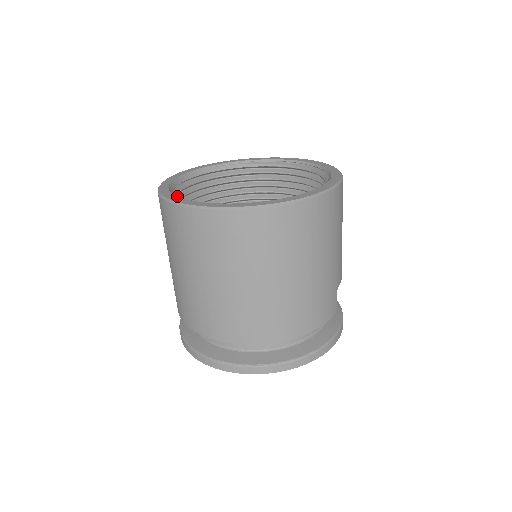
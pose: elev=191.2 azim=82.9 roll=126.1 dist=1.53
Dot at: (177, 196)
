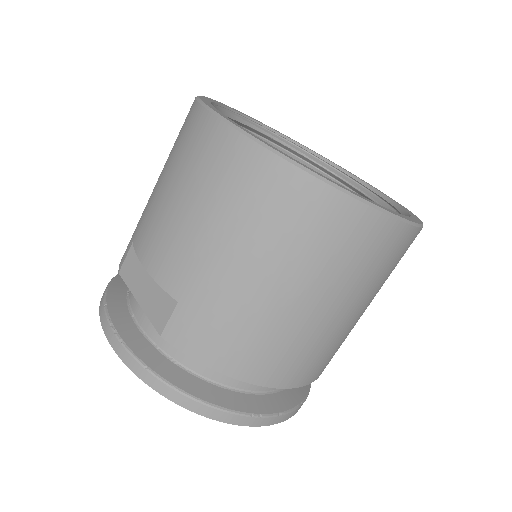
Dot at: occluded
